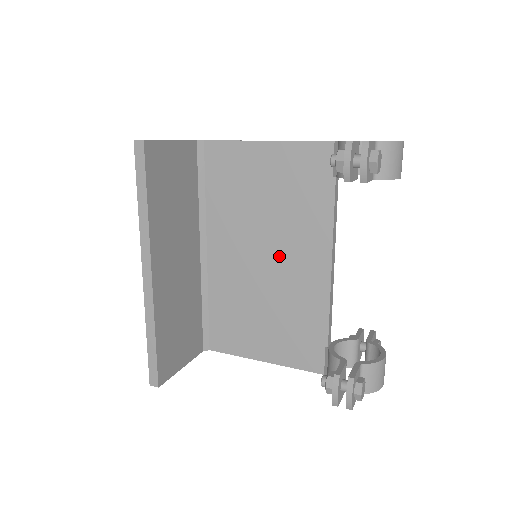
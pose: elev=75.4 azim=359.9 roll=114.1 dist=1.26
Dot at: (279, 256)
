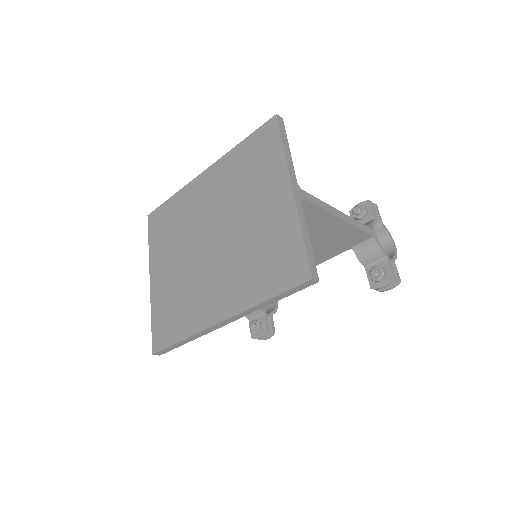
Dot at: occluded
